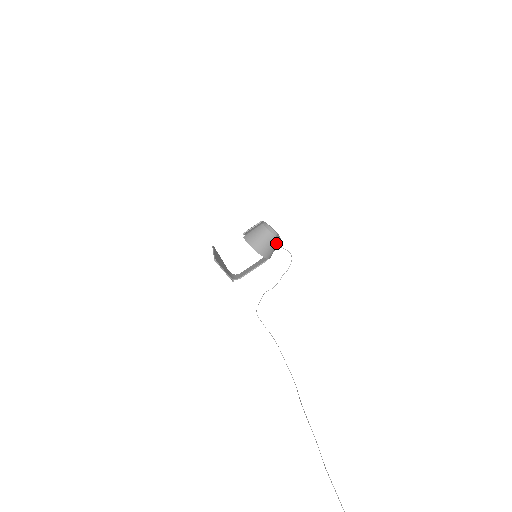
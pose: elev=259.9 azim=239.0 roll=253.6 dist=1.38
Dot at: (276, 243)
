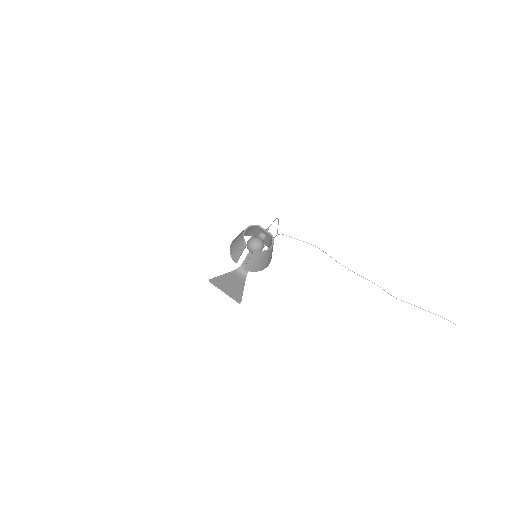
Dot at: occluded
